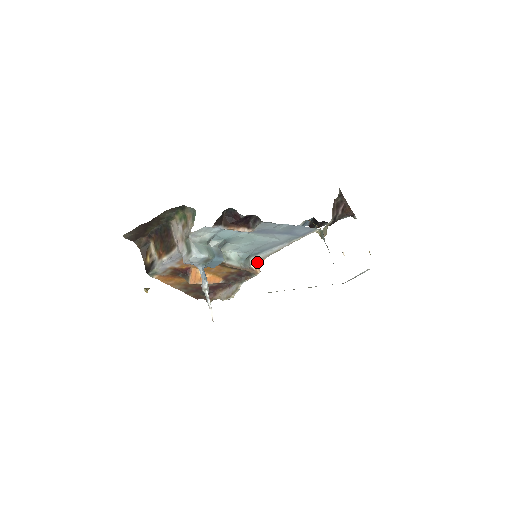
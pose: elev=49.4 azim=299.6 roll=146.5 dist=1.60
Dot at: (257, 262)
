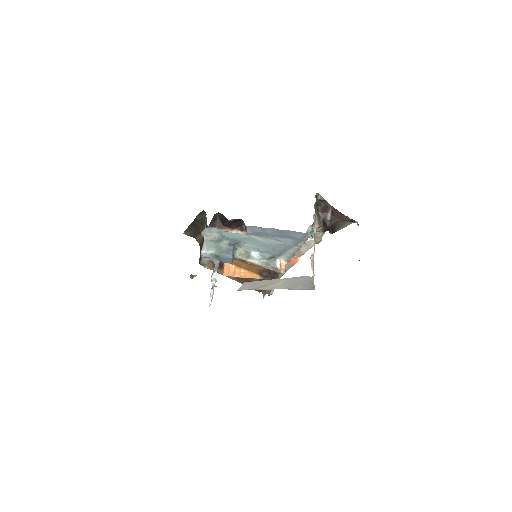
Dot at: (284, 263)
